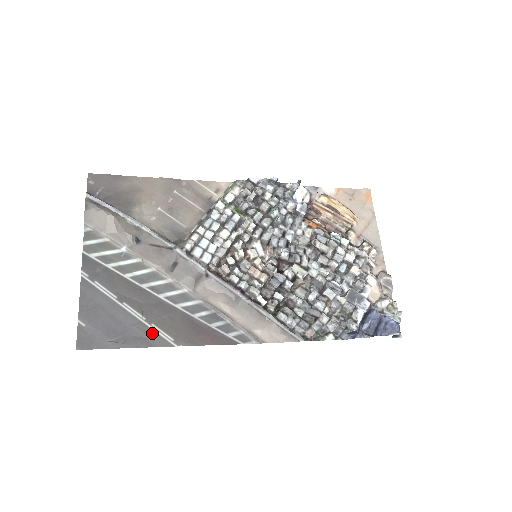
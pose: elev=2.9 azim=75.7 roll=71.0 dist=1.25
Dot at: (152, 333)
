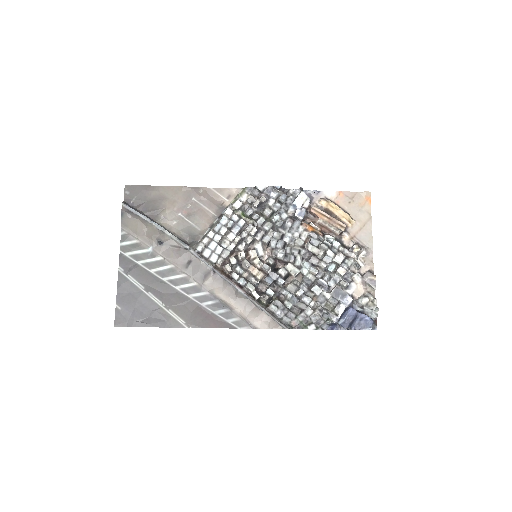
Dot at: (169, 317)
